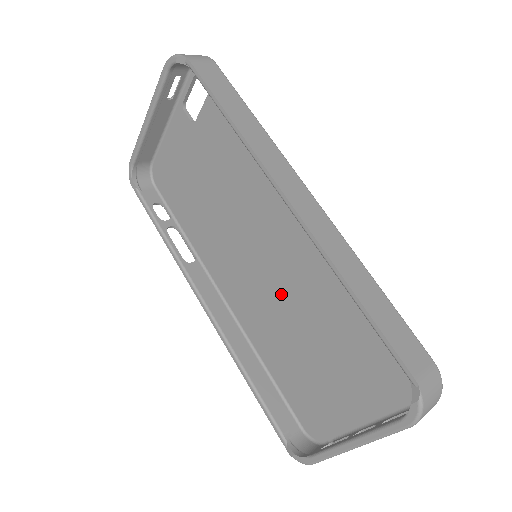
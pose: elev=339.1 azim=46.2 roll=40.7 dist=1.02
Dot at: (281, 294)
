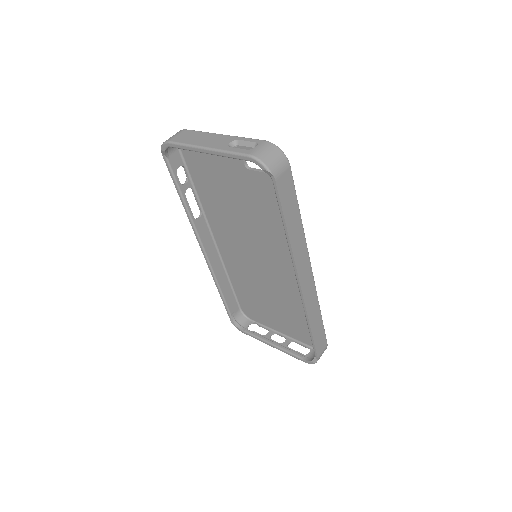
Dot at: (262, 276)
